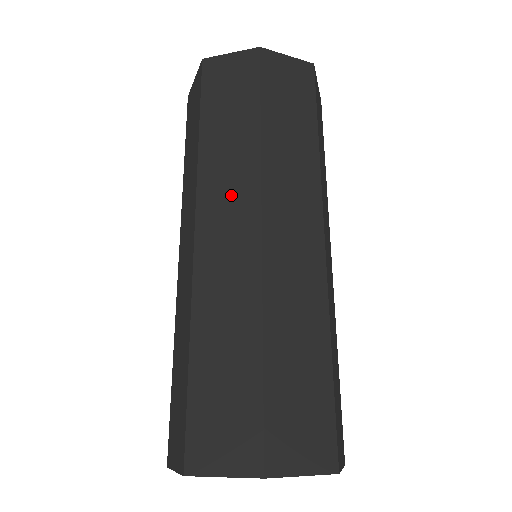
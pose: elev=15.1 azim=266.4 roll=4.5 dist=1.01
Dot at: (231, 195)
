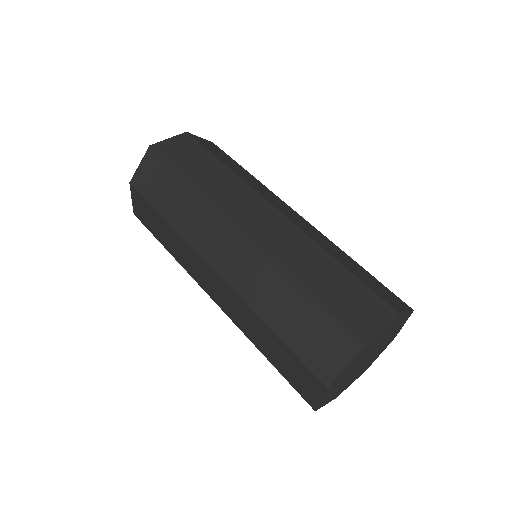
Dot at: (244, 203)
